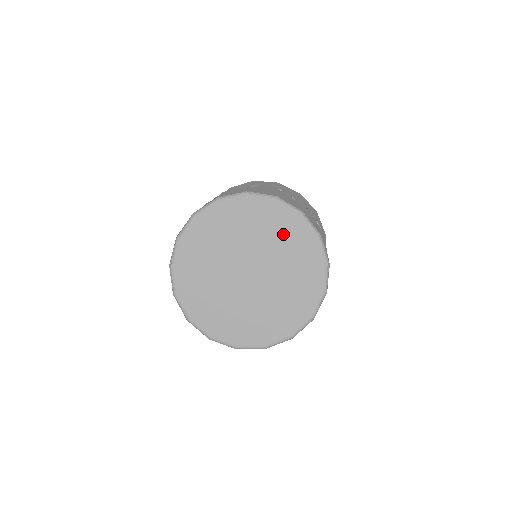
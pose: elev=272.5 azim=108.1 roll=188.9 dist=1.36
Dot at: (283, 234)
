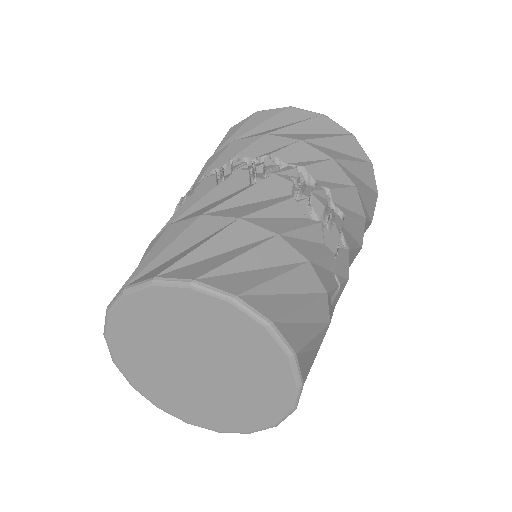
Dot at: (241, 343)
